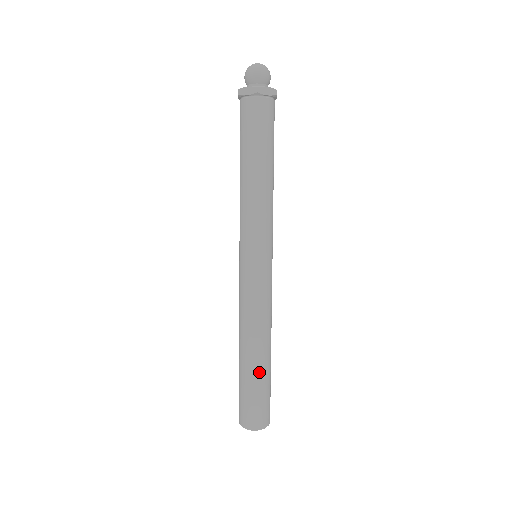
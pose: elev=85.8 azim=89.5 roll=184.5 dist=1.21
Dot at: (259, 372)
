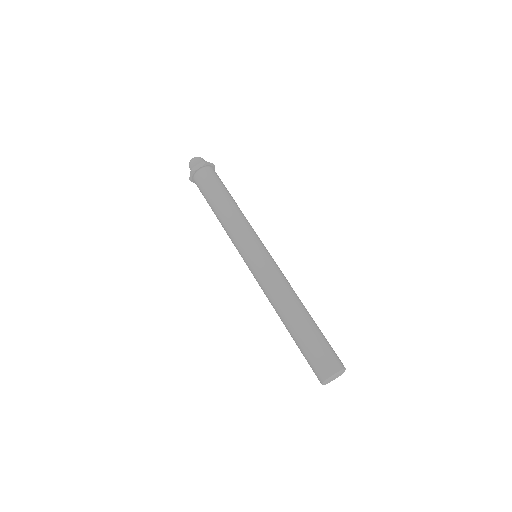
Dot at: (300, 330)
